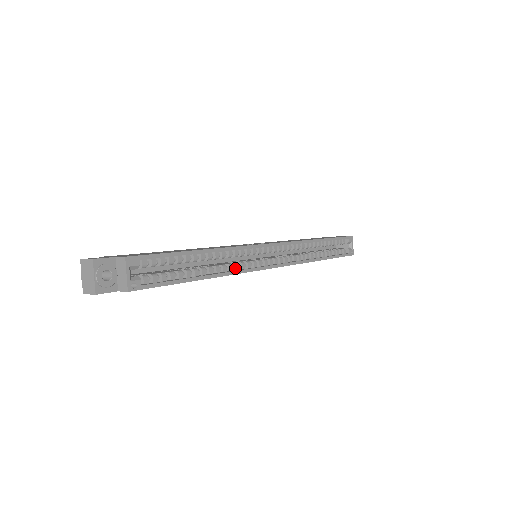
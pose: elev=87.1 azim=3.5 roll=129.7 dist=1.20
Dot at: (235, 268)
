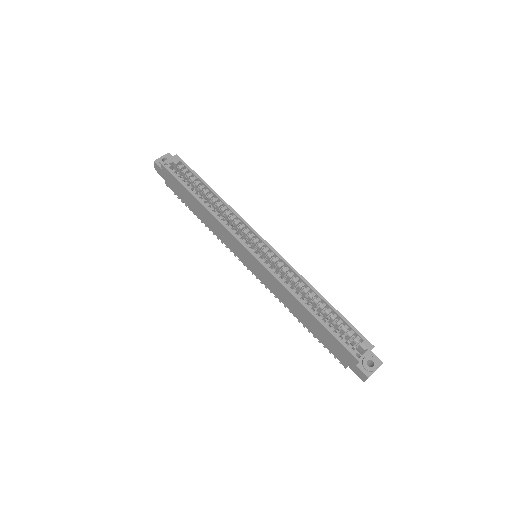
Dot at: (224, 222)
